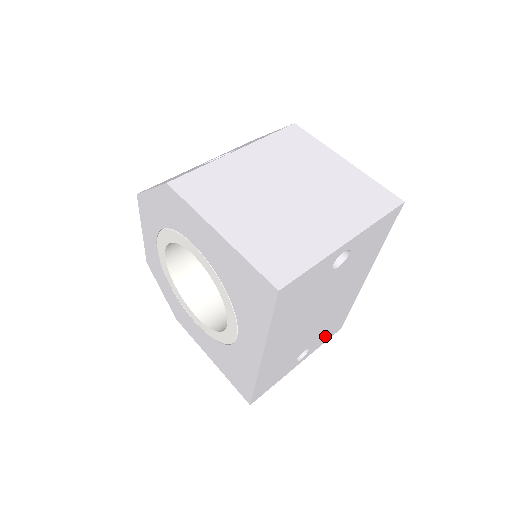
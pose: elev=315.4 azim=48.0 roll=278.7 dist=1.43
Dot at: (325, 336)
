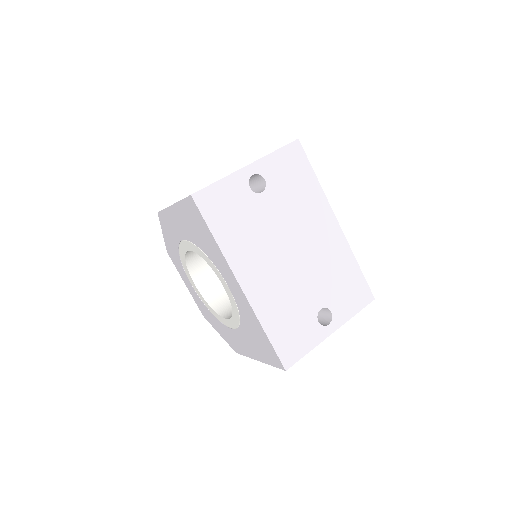
Dot at: (347, 300)
